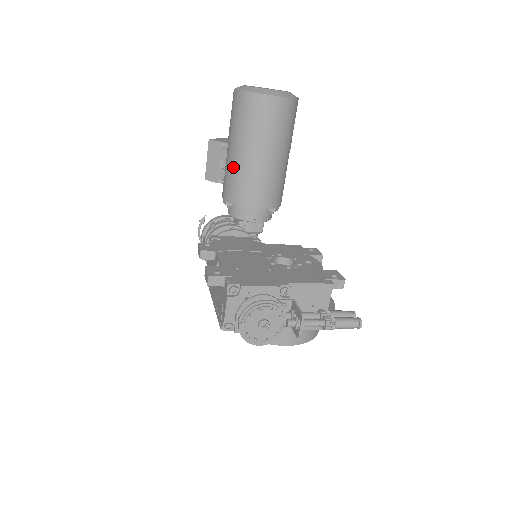
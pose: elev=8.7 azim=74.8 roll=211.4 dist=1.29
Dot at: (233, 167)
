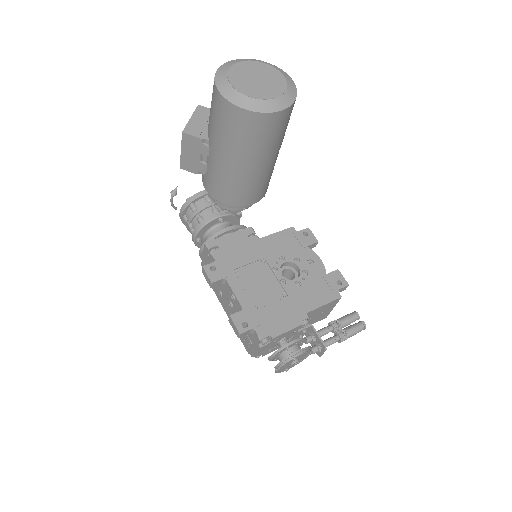
Dot at: (222, 173)
